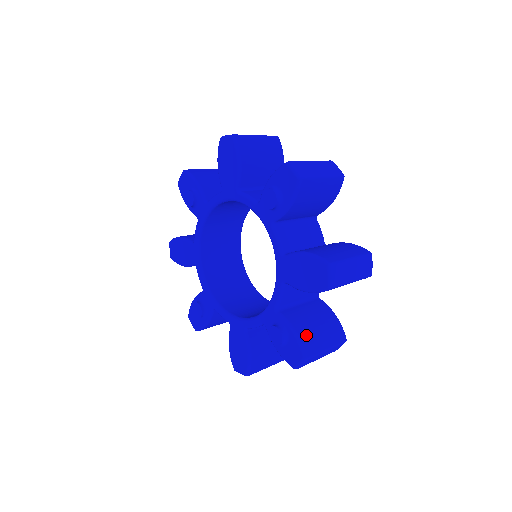
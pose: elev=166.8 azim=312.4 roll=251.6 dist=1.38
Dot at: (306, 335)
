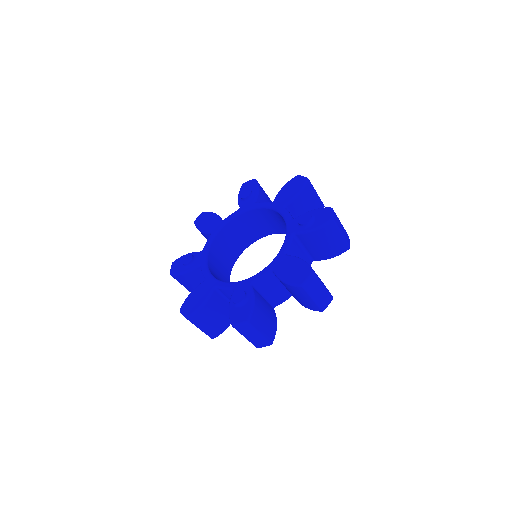
Dot at: occluded
